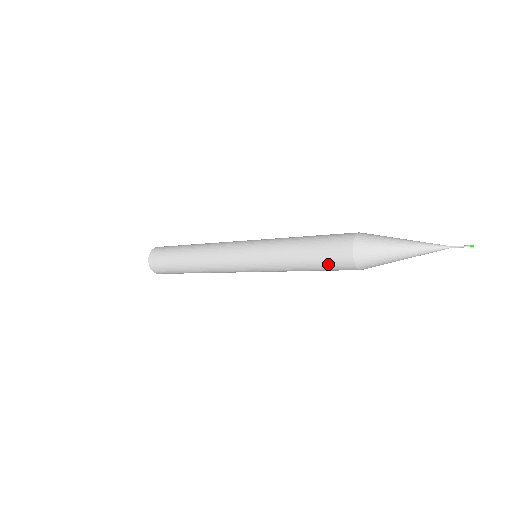
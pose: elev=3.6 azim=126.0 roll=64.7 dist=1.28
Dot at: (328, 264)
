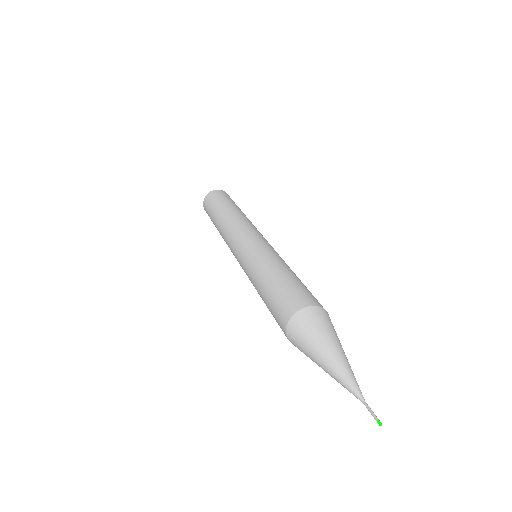
Dot at: occluded
